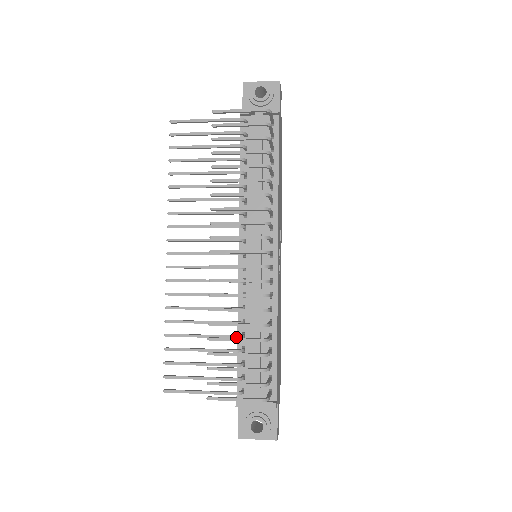
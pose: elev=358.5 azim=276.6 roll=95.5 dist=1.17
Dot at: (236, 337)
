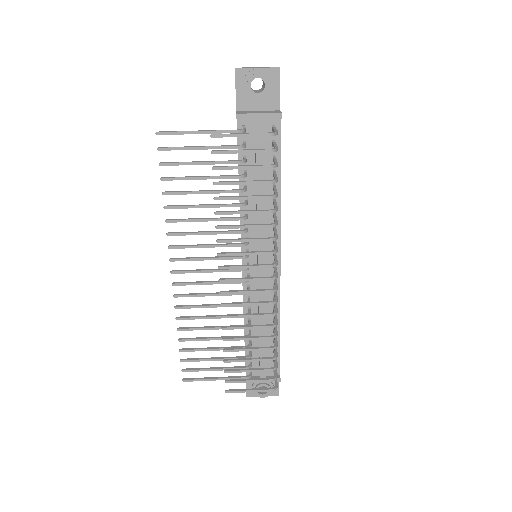
Dot at: occluded
